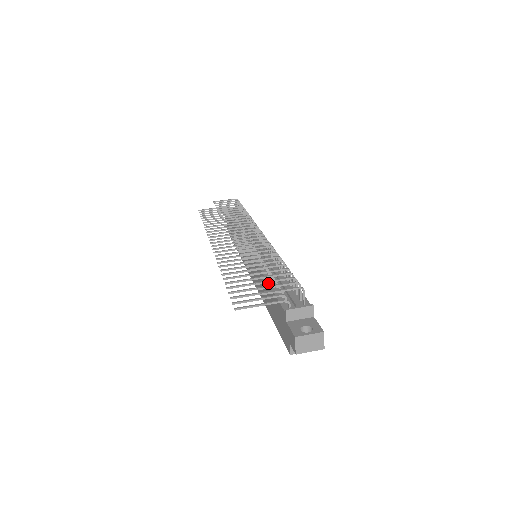
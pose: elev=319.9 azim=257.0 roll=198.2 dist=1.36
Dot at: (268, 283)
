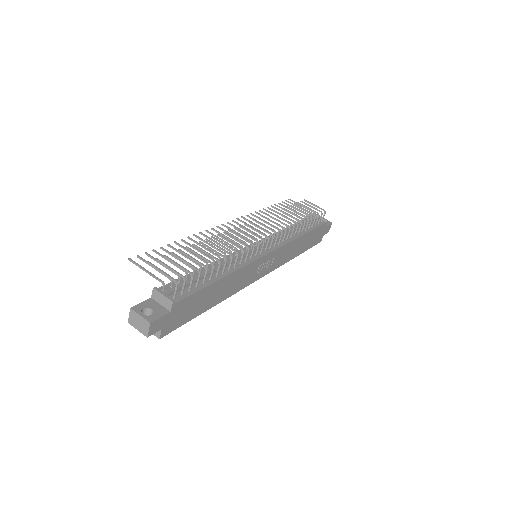
Dot at: occluded
